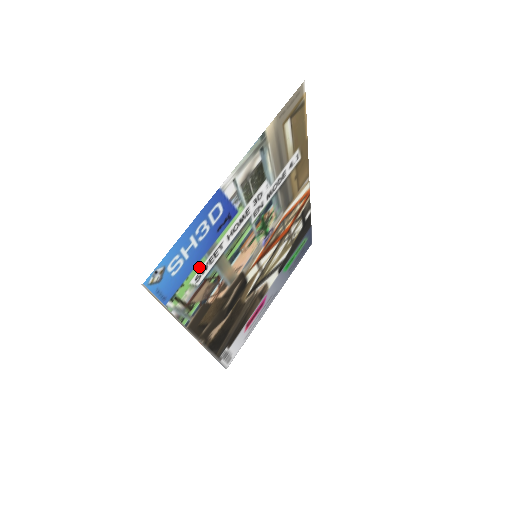
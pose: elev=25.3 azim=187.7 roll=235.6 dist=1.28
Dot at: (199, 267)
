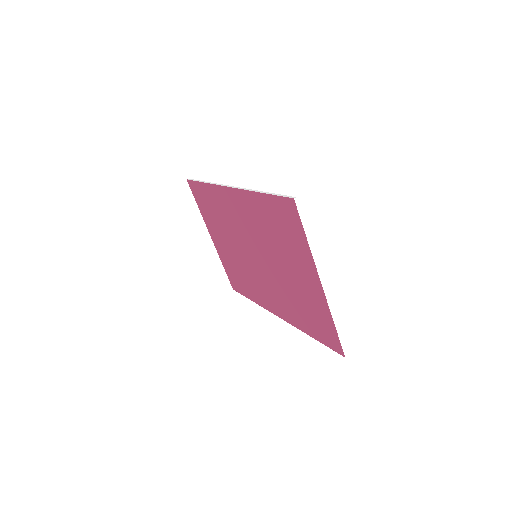
Dot at: (310, 314)
